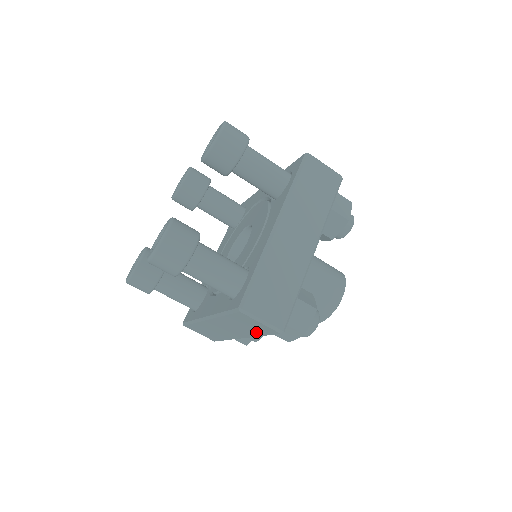
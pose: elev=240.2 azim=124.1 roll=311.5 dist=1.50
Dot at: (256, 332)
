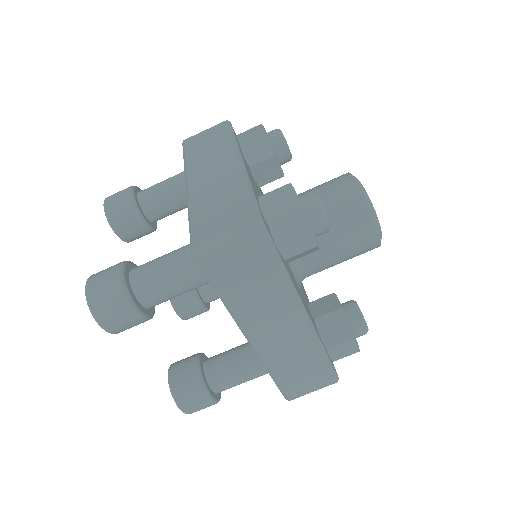
Dot at: (270, 273)
